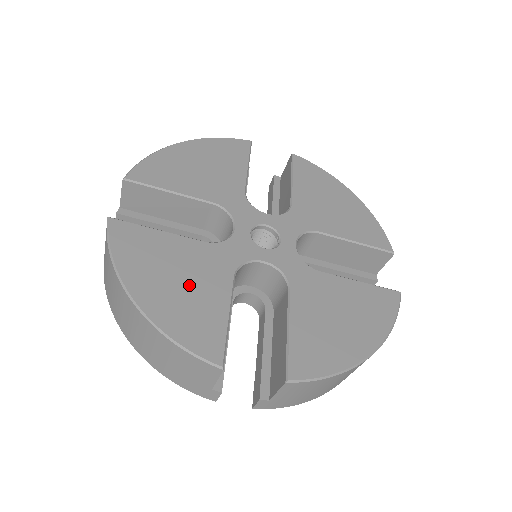
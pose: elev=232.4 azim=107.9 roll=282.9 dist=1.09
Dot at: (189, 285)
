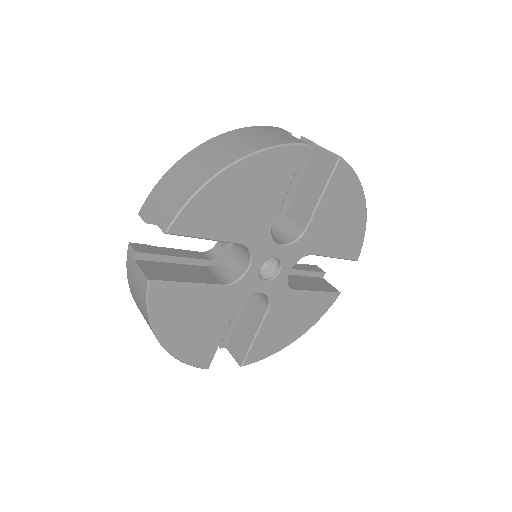
Dot at: (201, 325)
